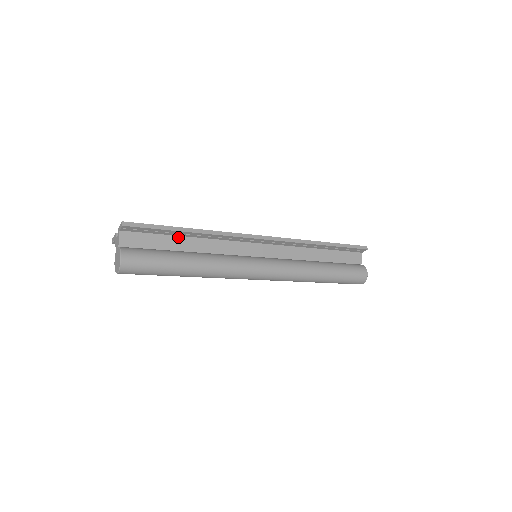
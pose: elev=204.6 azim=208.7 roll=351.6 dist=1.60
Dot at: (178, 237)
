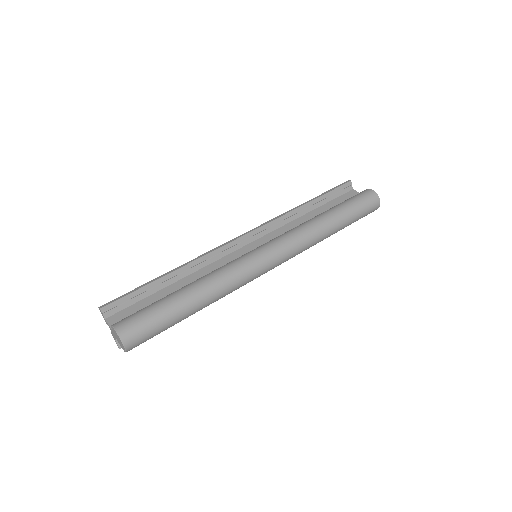
Dot at: (165, 289)
